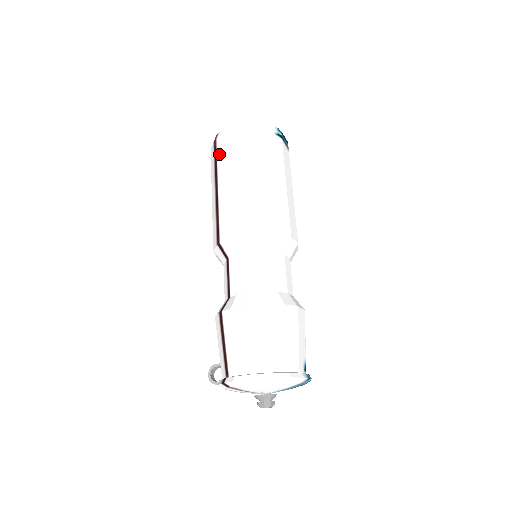
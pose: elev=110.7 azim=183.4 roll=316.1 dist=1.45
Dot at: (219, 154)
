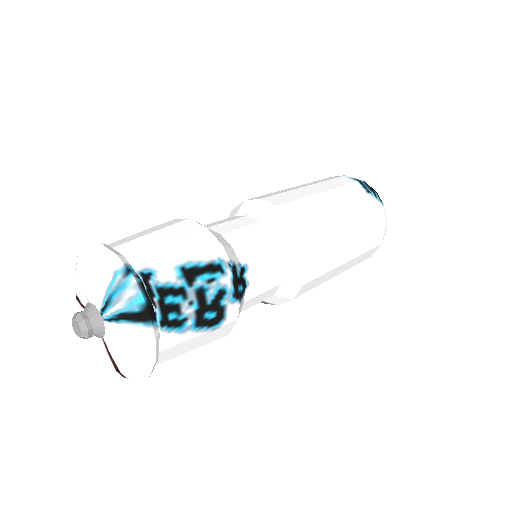
Dot at: occluded
